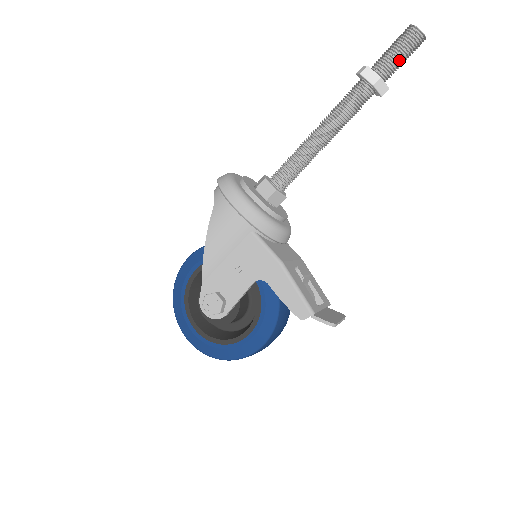
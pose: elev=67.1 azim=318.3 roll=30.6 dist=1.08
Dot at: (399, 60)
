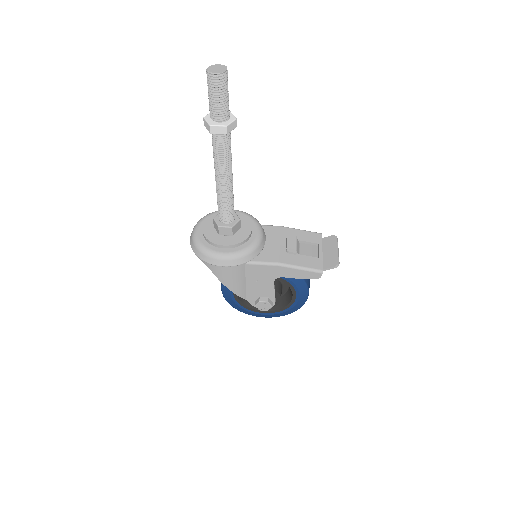
Dot at: (225, 101)
